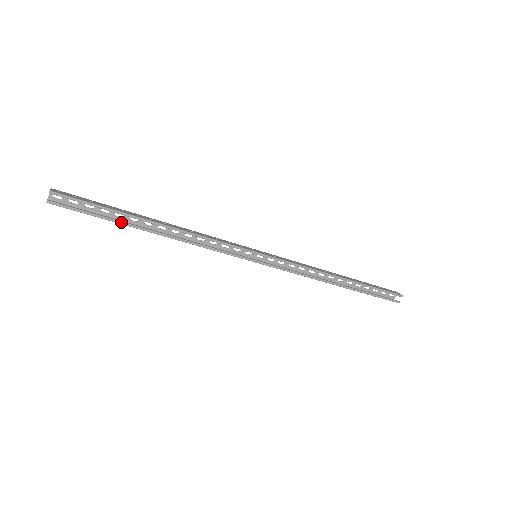
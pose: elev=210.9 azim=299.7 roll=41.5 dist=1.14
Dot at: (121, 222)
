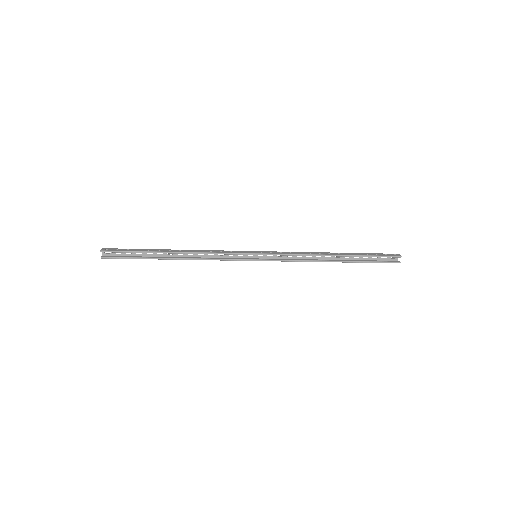
Dot at: (150, 258)
